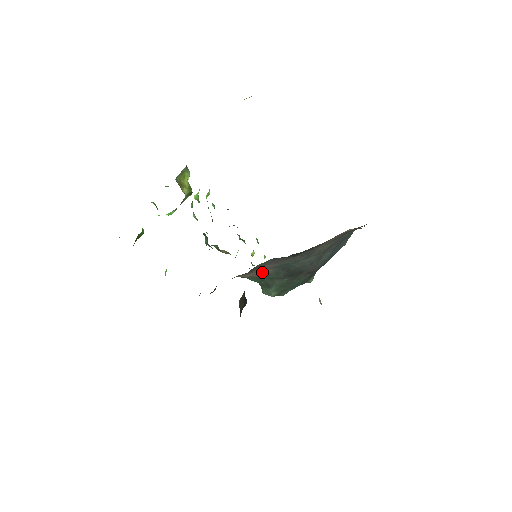
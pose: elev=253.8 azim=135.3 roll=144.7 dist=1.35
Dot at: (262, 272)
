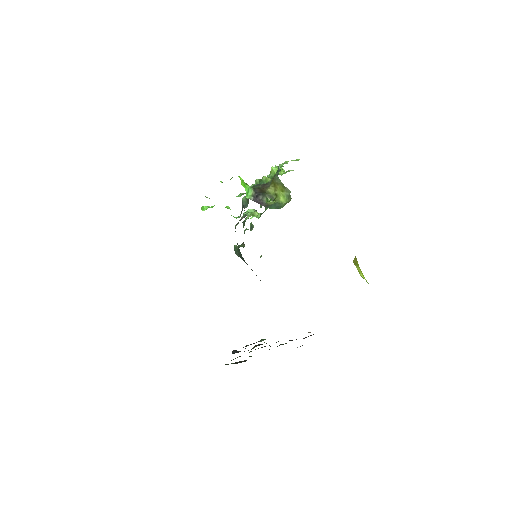
Dot at: occluded
